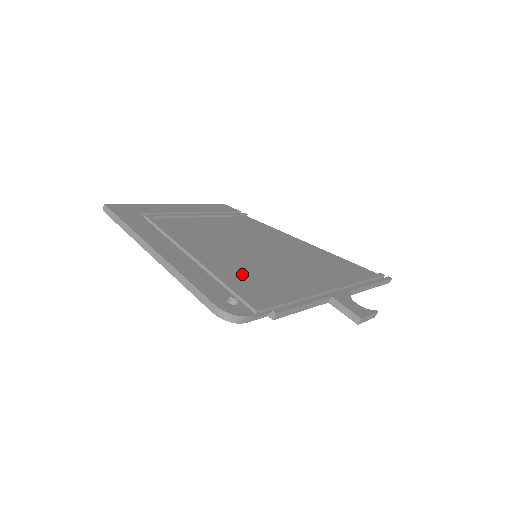
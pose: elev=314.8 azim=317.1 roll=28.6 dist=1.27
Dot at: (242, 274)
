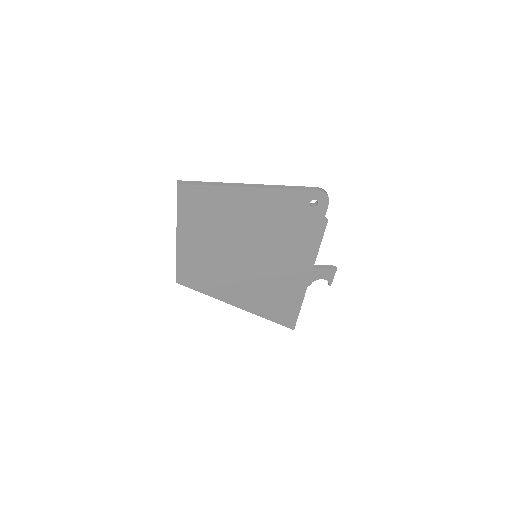
Dot at: (281, 228)
